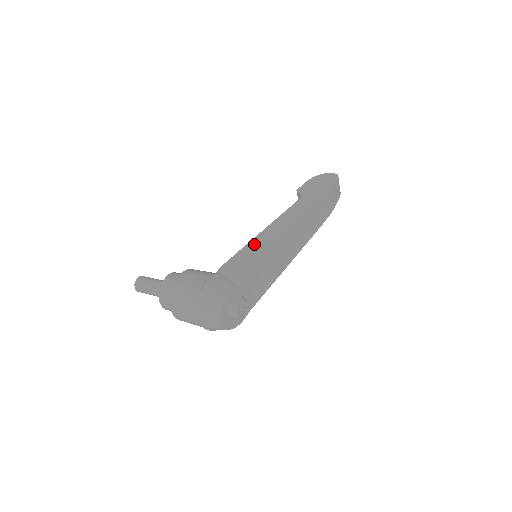
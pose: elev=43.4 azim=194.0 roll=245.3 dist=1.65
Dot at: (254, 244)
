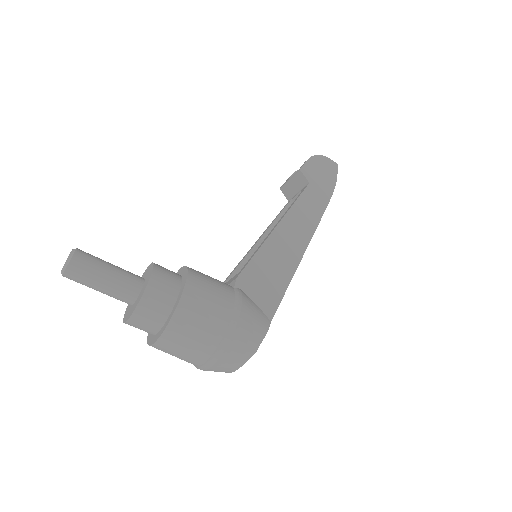
Dot at: (273, 247)
